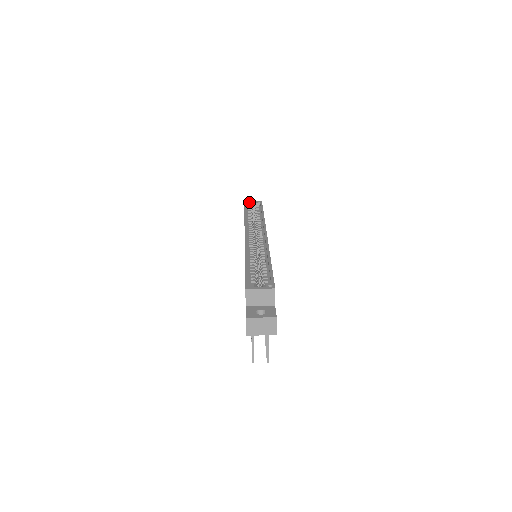
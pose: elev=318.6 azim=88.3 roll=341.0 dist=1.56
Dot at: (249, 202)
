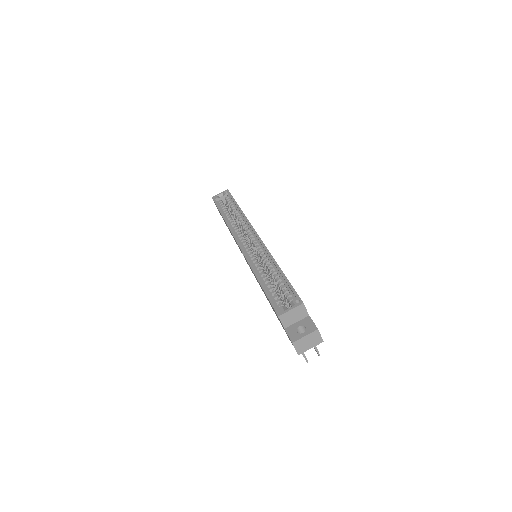
Dot at: (217, 196)
